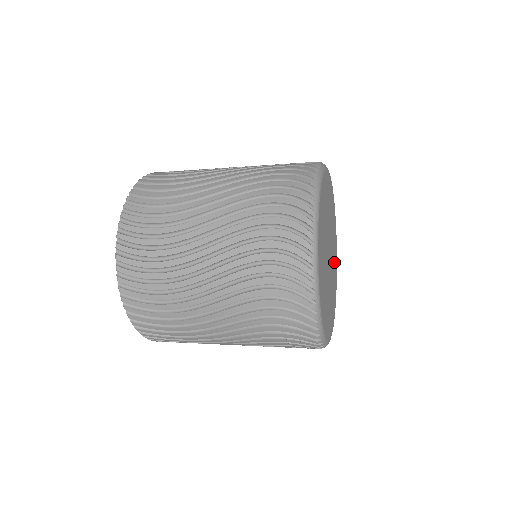
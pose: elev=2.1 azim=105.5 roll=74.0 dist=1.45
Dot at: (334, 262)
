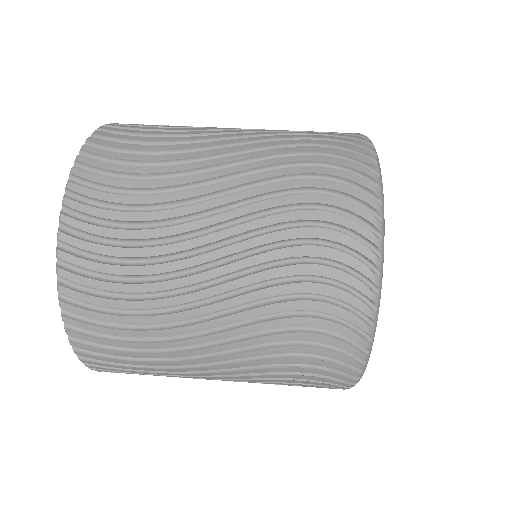
Dot at: occluded
